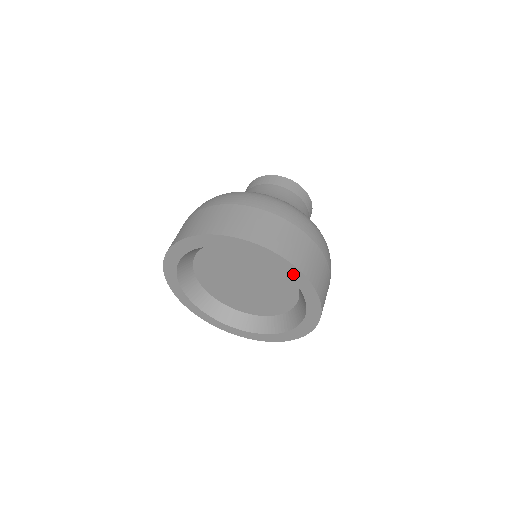
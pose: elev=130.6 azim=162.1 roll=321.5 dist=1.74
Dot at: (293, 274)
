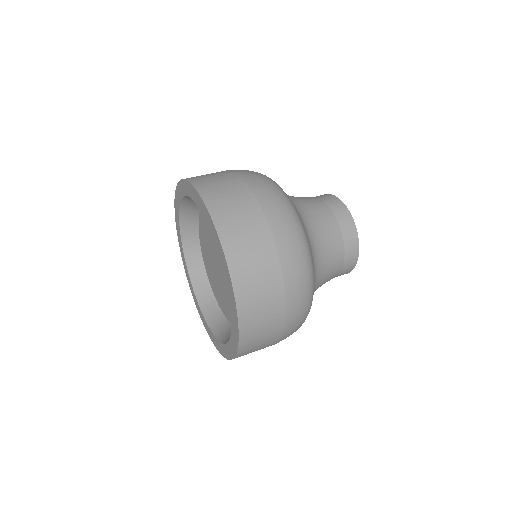
Dot at: (199, 202)
